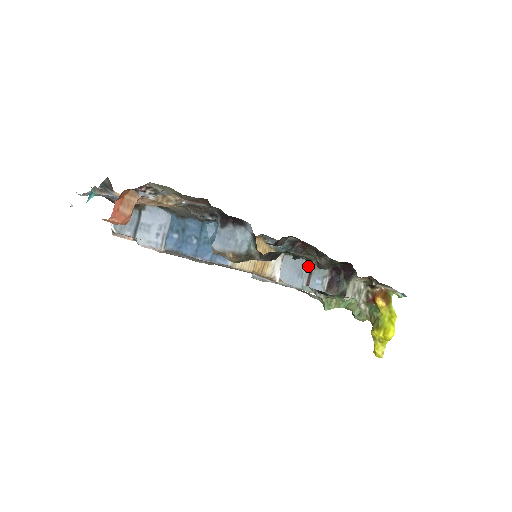
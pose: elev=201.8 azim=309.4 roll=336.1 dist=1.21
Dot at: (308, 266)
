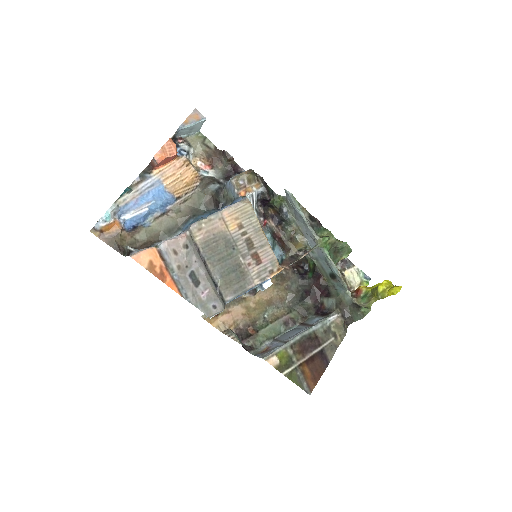
Dot at: (299, 326)
